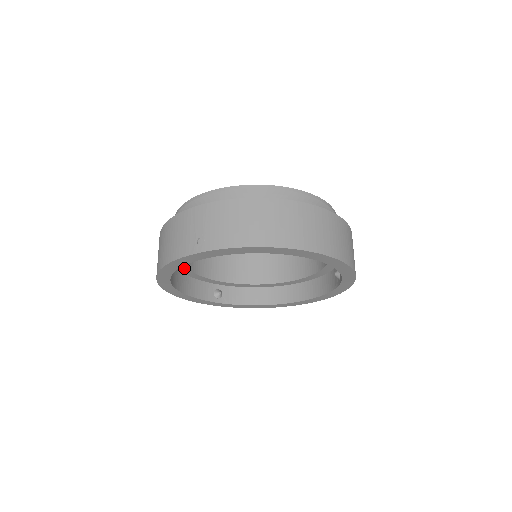
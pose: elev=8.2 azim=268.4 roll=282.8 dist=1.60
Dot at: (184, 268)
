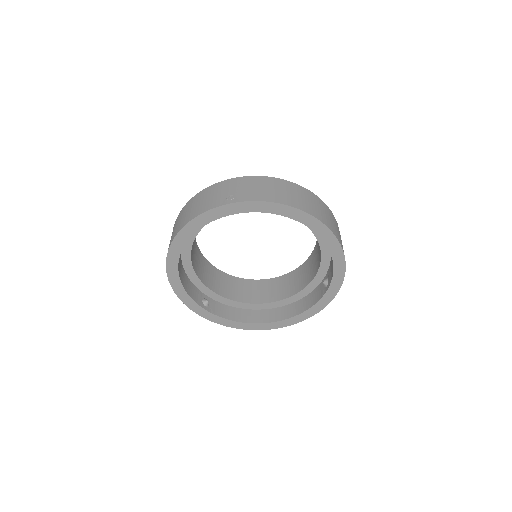
Dot at: (188, 257)
